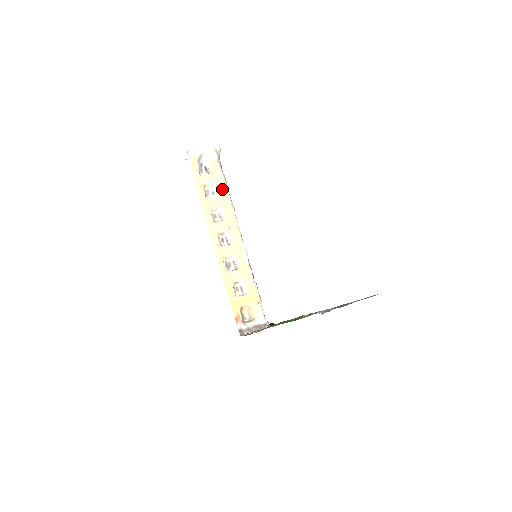
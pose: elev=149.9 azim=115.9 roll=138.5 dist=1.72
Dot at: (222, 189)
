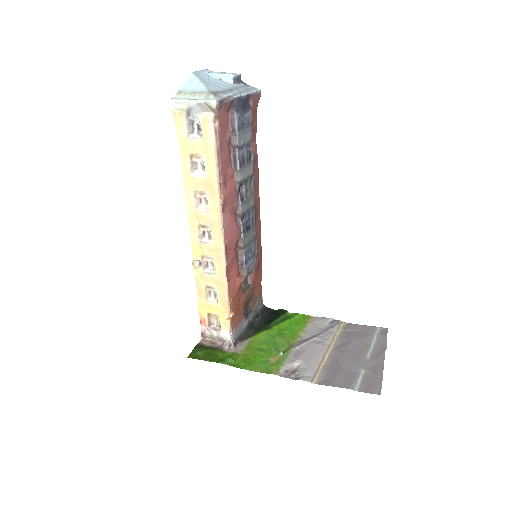
Dot at: (212, 168)
